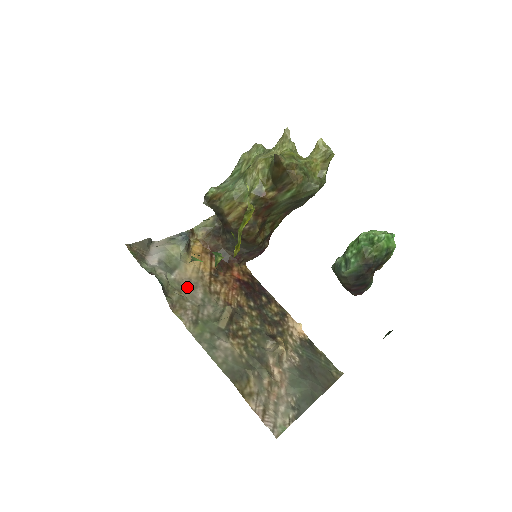
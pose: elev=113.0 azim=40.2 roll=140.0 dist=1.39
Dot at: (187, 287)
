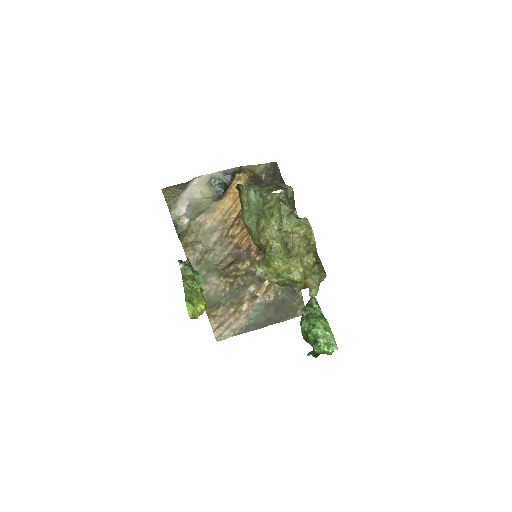
Dot at: (206, 230)
